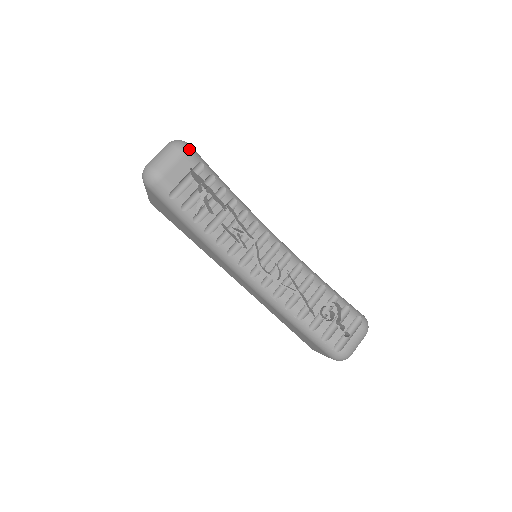
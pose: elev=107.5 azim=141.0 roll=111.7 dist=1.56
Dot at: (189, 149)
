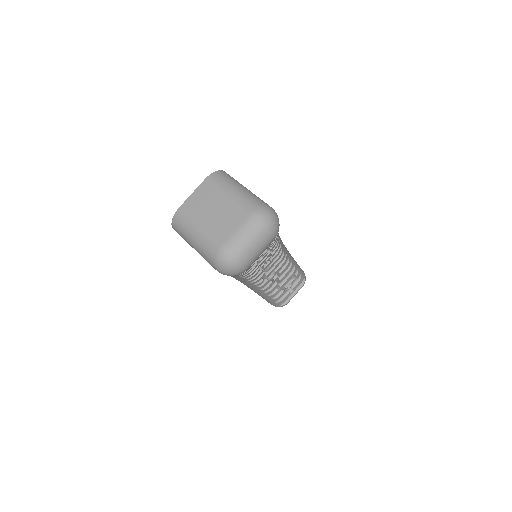
Dot at: occluded
